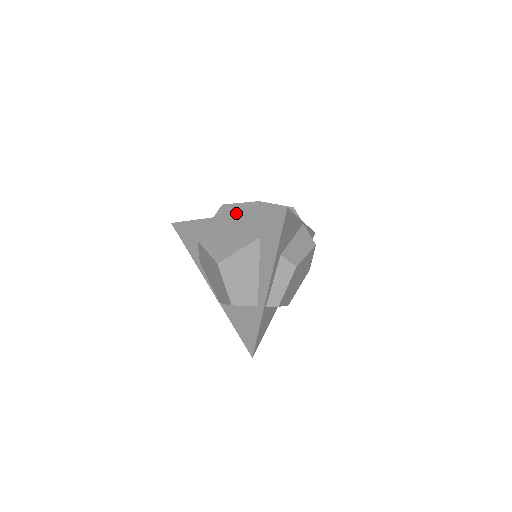
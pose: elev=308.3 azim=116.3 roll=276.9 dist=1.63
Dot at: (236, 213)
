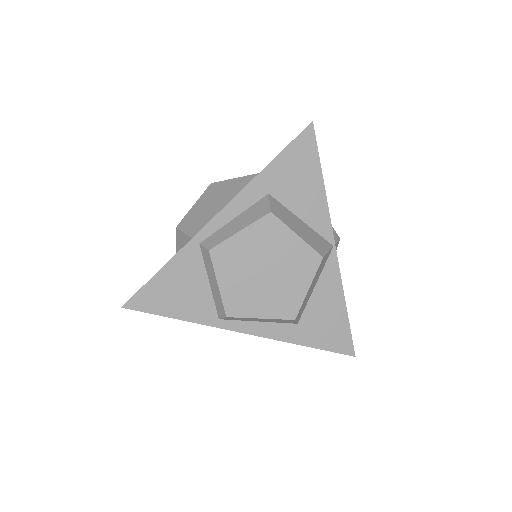
Dot at: occluded
